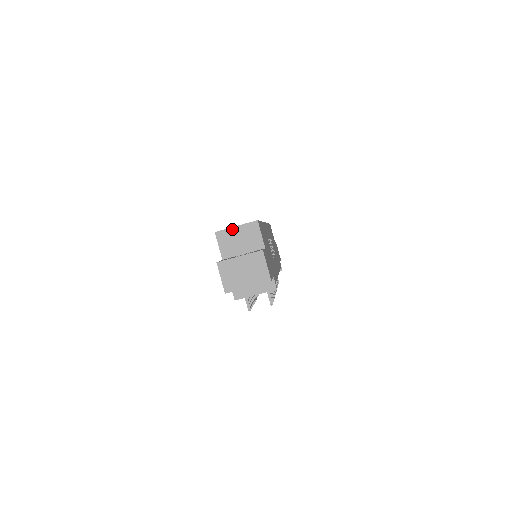
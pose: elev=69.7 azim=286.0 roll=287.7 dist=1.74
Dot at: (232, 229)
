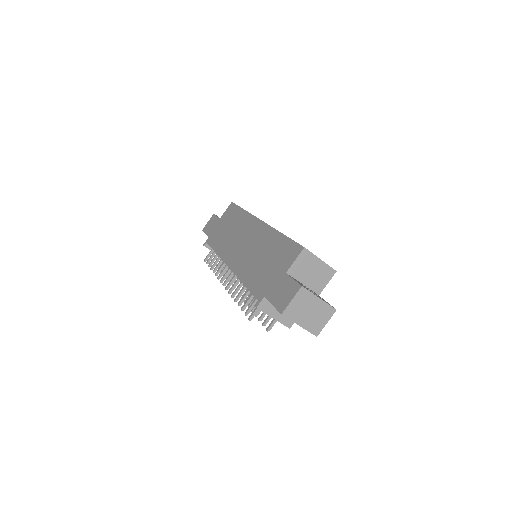
Dot at: (317, 258)
